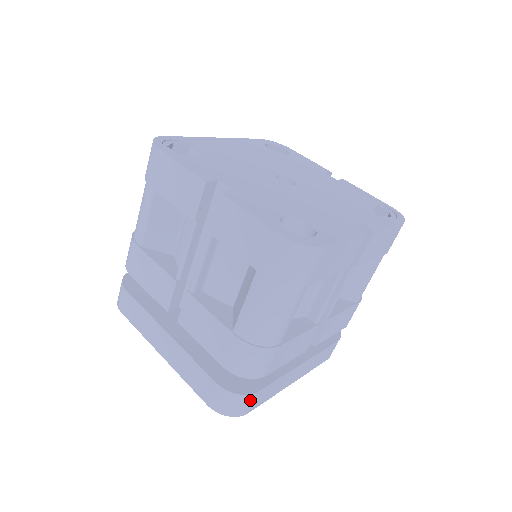
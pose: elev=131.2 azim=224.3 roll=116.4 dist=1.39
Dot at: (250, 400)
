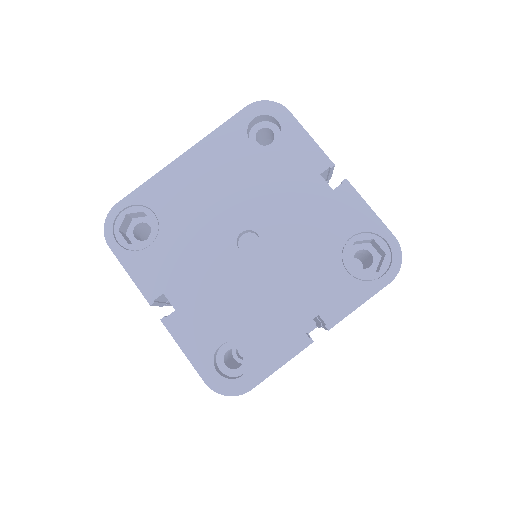
Dot at: occluded
